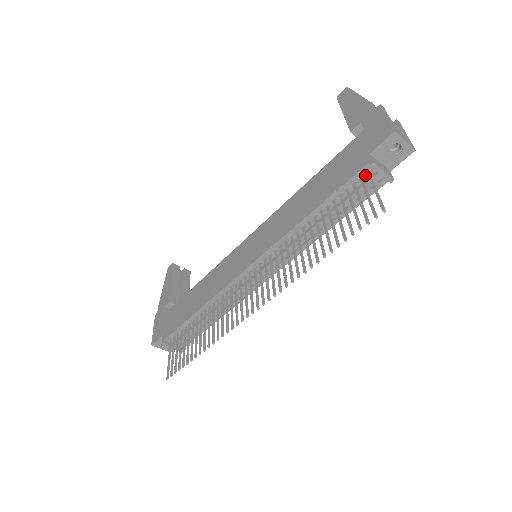
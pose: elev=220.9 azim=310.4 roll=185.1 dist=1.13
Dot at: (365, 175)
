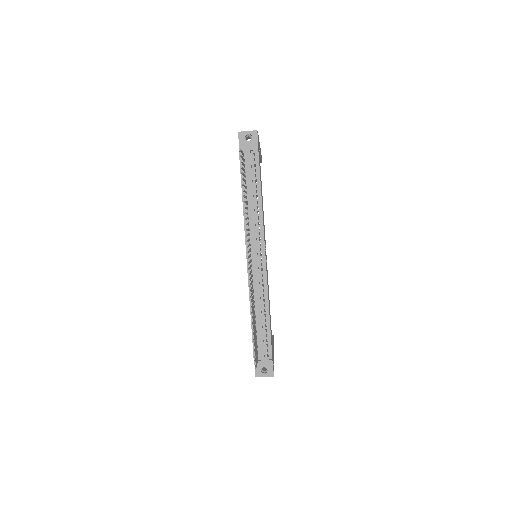
Dot at: (244, 158)
